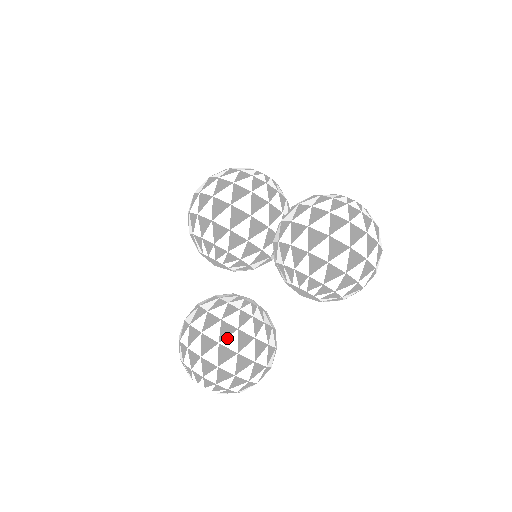
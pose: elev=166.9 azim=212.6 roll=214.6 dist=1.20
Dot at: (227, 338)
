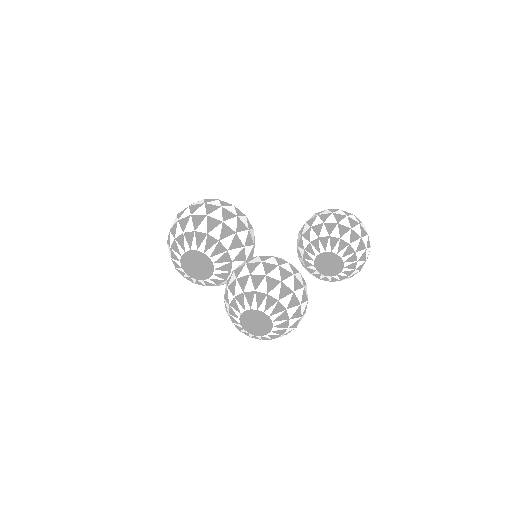
Dot at: (297, 274)
